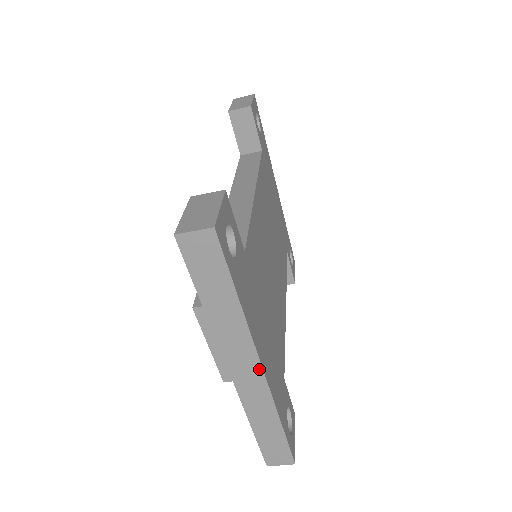
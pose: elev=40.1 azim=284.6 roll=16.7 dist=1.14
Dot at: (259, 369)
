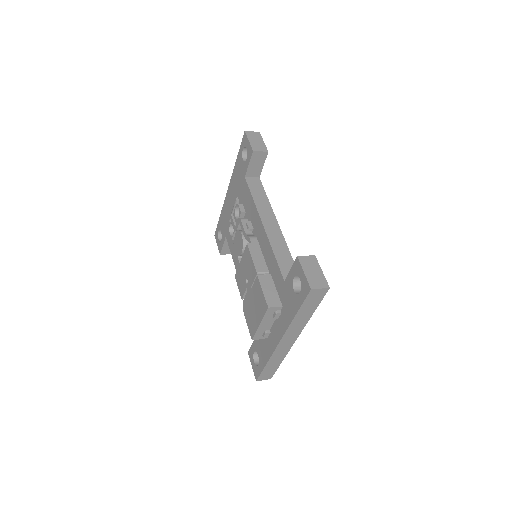
Dot at: (295, 340)
